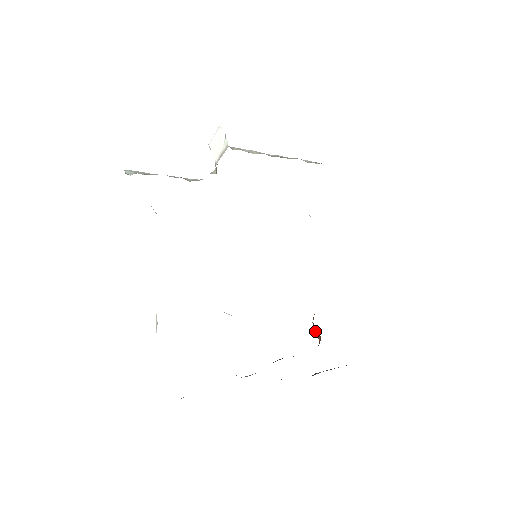
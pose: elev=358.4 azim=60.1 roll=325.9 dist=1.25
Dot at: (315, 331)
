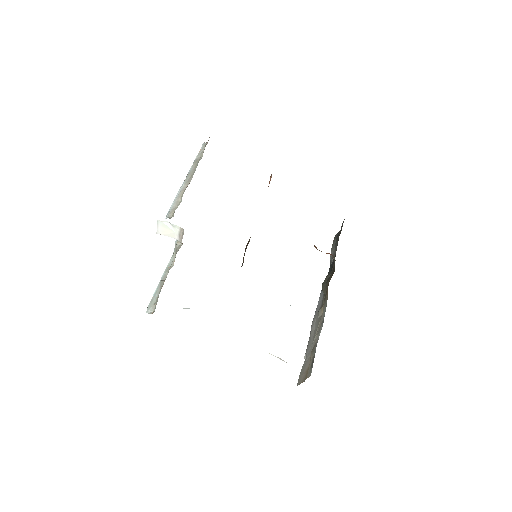
Dot at: occluded
